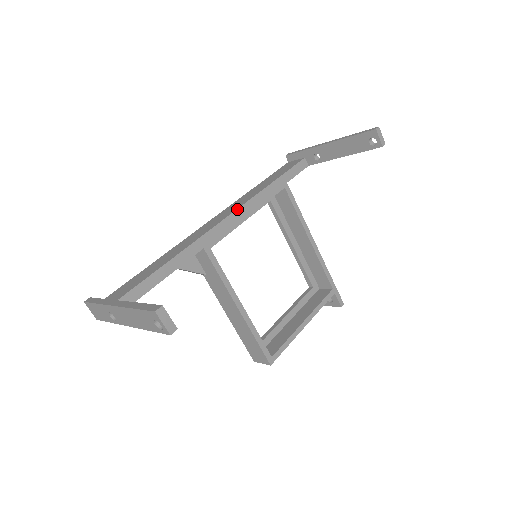
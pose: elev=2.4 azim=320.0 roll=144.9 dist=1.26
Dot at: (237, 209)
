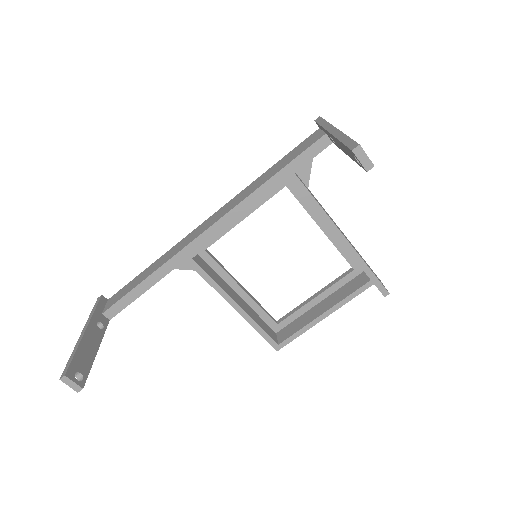
Dot at: (222, 217)
